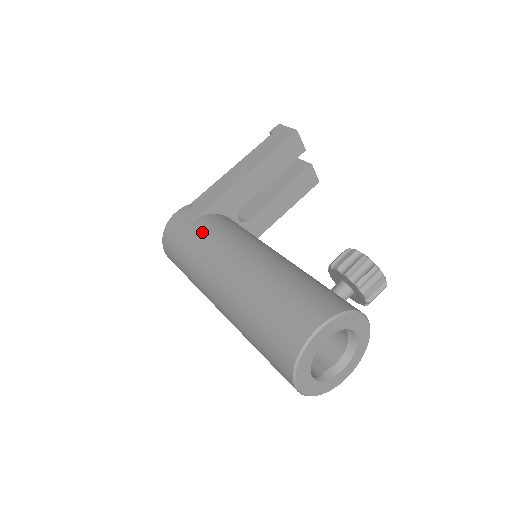
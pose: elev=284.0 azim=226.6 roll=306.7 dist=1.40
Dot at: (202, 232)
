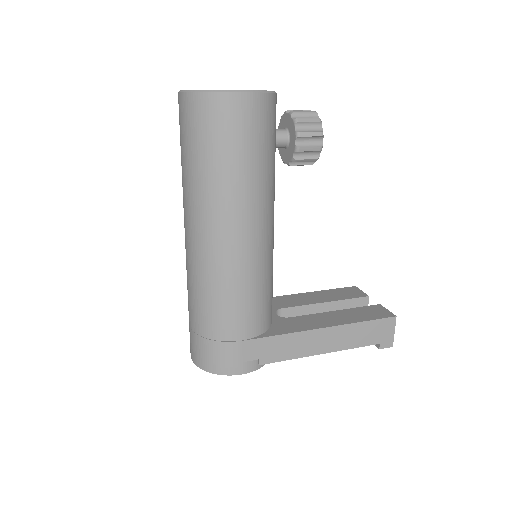
Dot at: occluded
